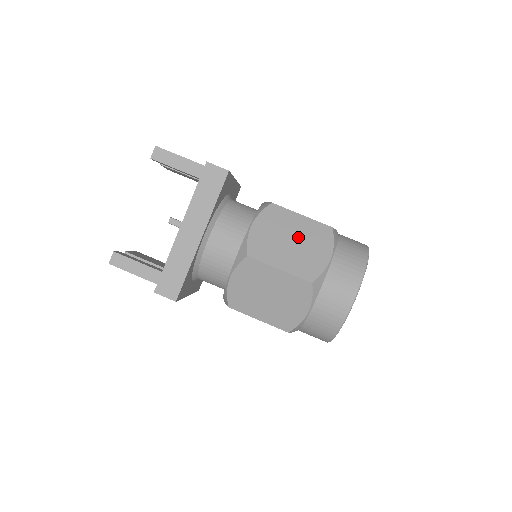
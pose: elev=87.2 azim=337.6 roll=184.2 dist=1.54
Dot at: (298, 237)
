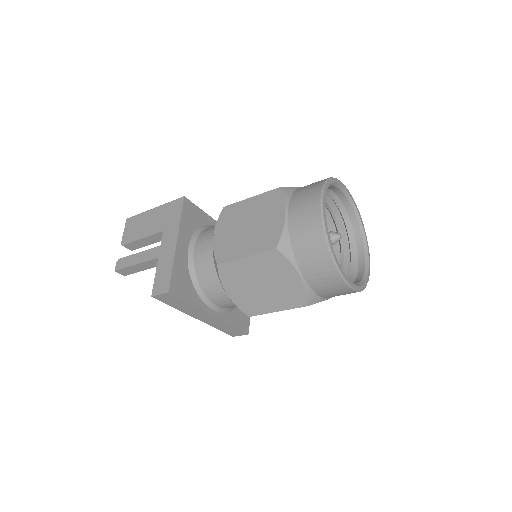
Dot at: (262, 278)
